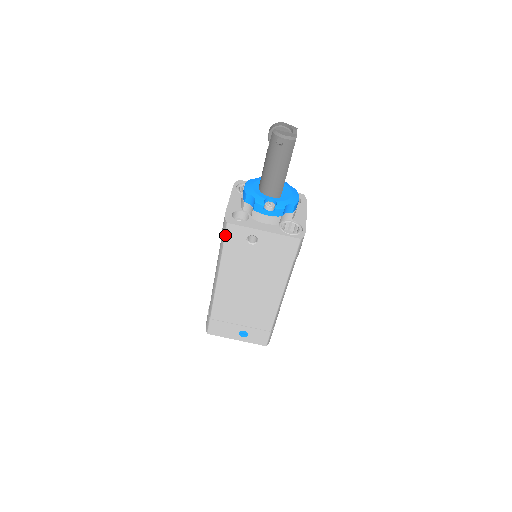
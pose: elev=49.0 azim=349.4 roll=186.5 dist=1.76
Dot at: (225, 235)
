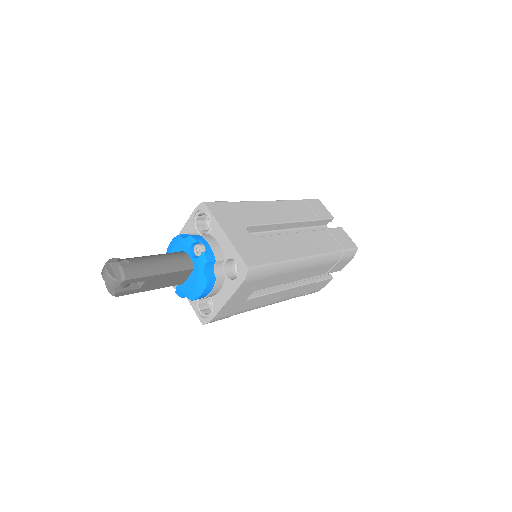
Dot at: occluded
